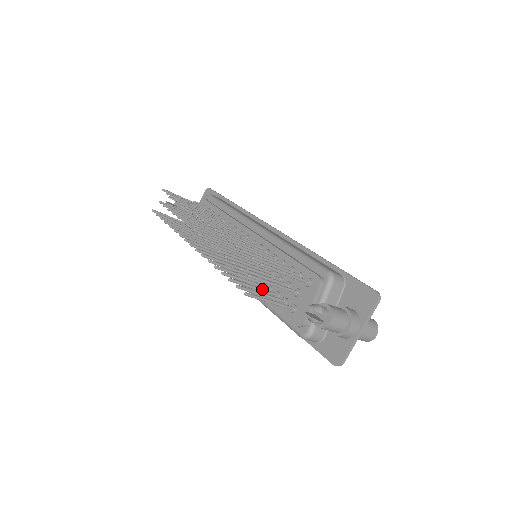
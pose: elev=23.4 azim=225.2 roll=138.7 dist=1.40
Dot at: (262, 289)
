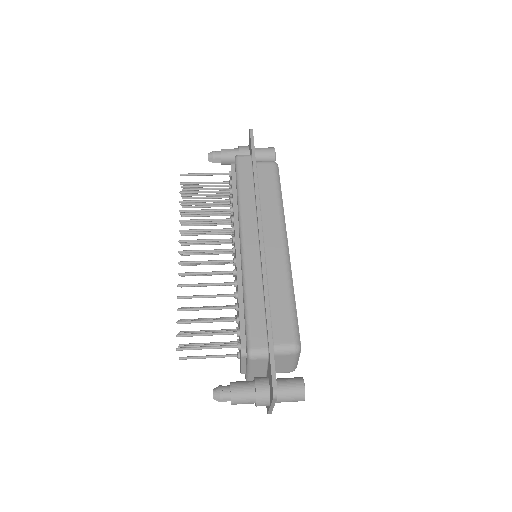
Dot at: occluded
